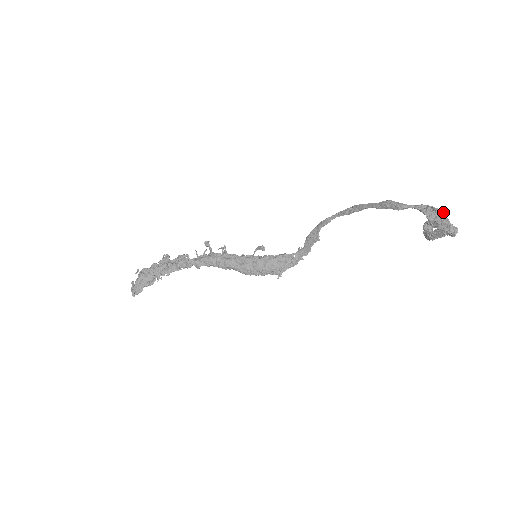
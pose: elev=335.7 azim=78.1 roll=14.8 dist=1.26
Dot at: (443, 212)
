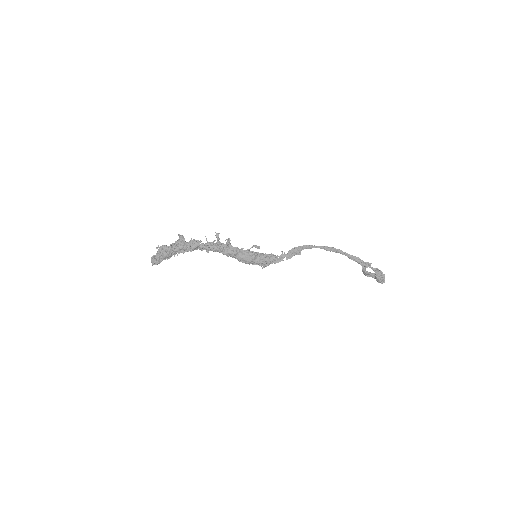
Dot at: occluded
